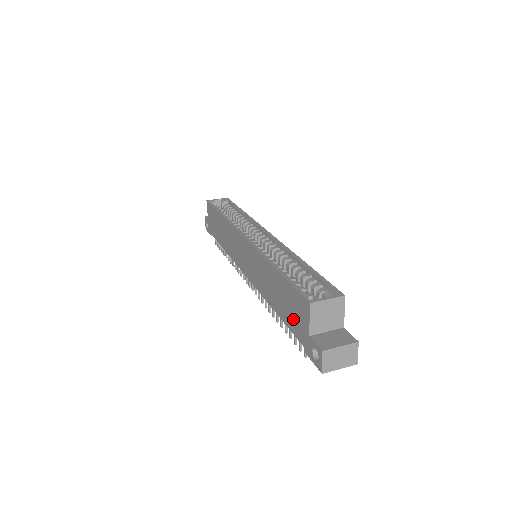
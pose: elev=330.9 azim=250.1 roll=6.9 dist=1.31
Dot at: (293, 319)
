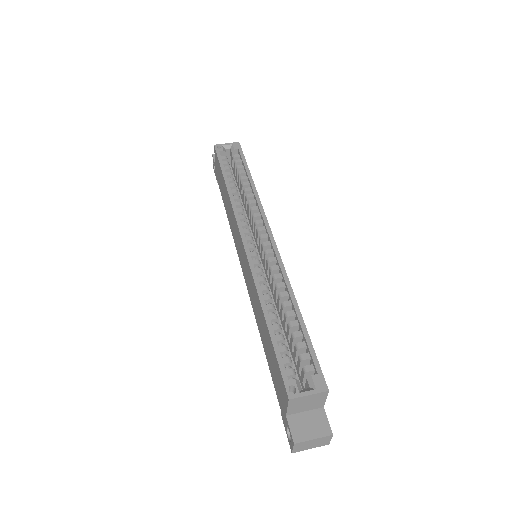
Dot at: (275, 380)
